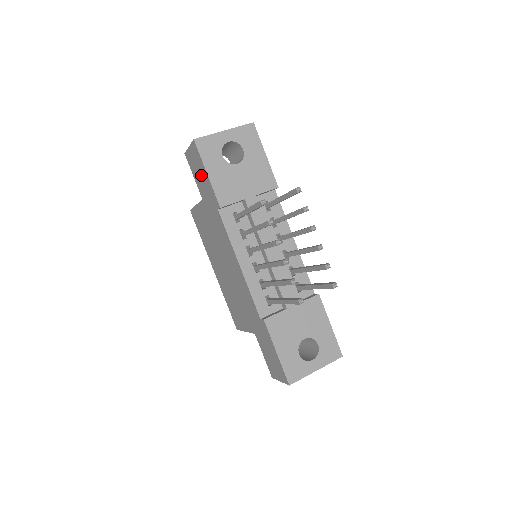
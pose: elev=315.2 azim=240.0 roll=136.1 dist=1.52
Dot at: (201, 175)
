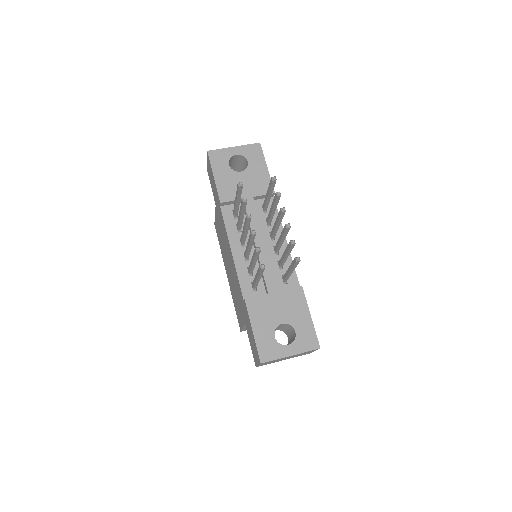
Dot at: (212, 181)
